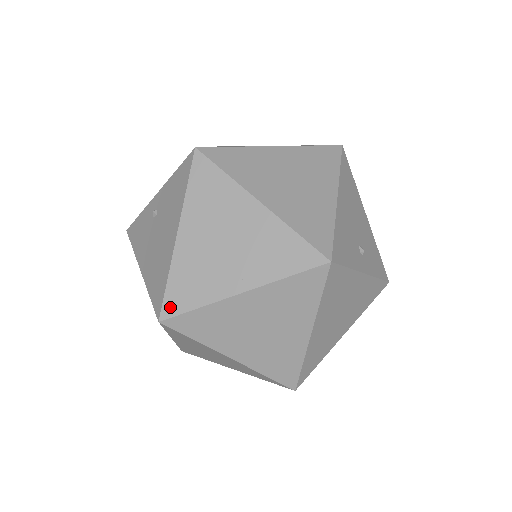
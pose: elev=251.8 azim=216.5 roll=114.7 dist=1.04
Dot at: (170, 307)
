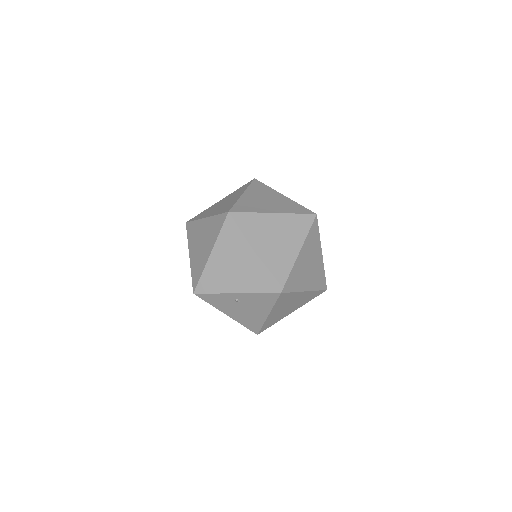
Dot at: (263, 330)
